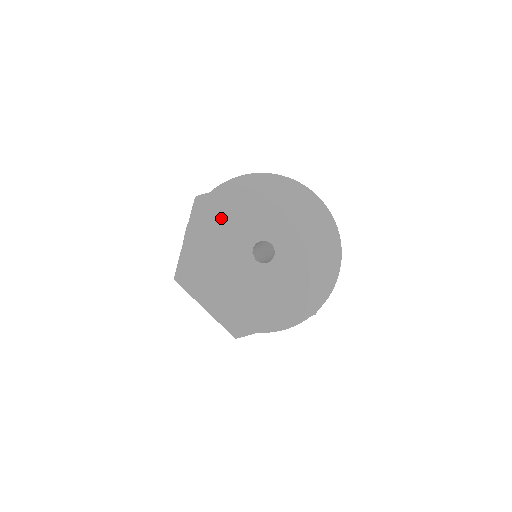
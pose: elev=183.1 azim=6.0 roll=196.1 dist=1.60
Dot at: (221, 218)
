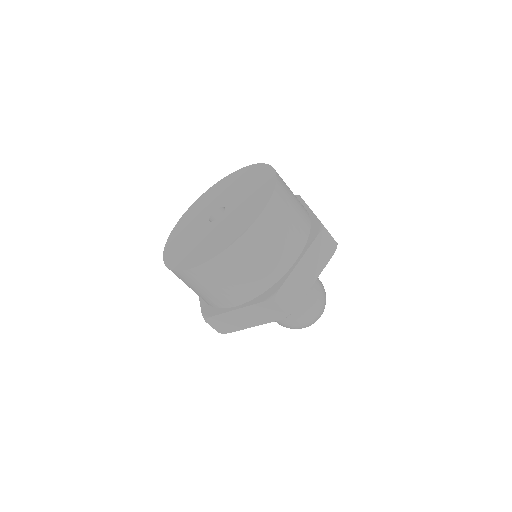
Dot at: (208, 199)
